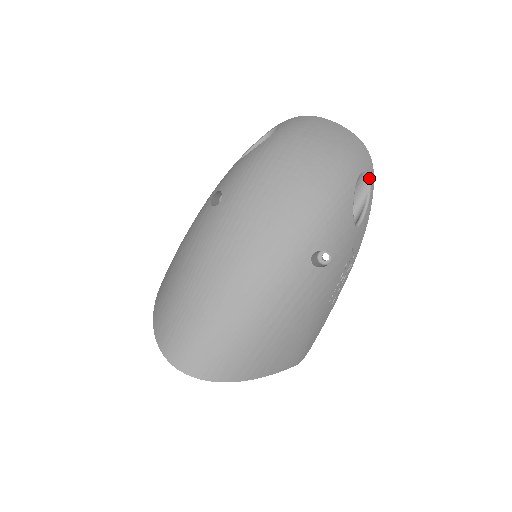
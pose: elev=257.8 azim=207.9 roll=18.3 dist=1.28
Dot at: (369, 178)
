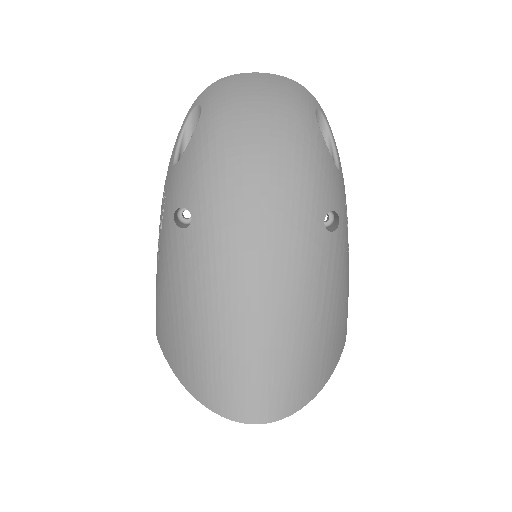
Dot at: (322, 114)
